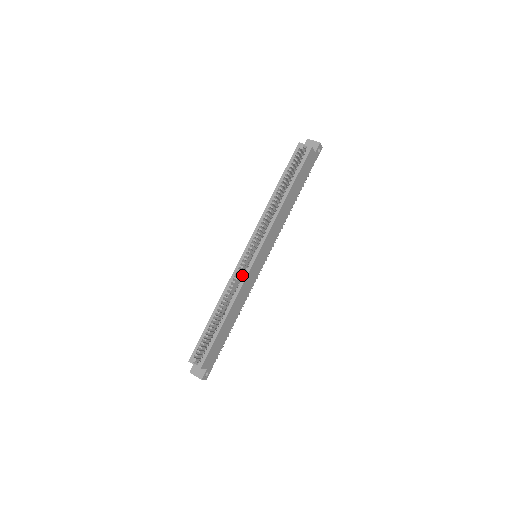
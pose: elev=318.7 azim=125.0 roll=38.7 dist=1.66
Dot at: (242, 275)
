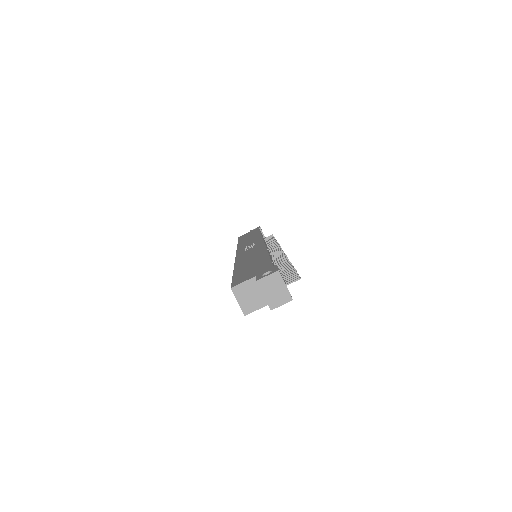
Dot at: occluded
